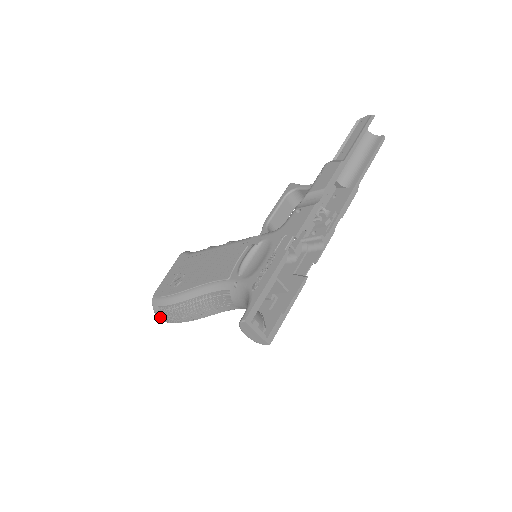
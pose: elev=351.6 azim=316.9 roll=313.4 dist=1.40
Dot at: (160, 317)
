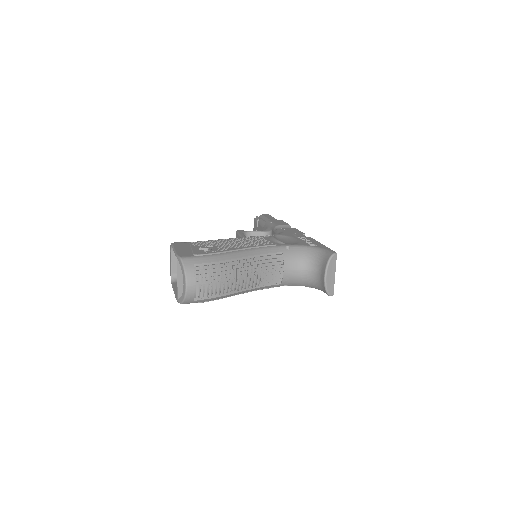
Dot at: (193, 279)
